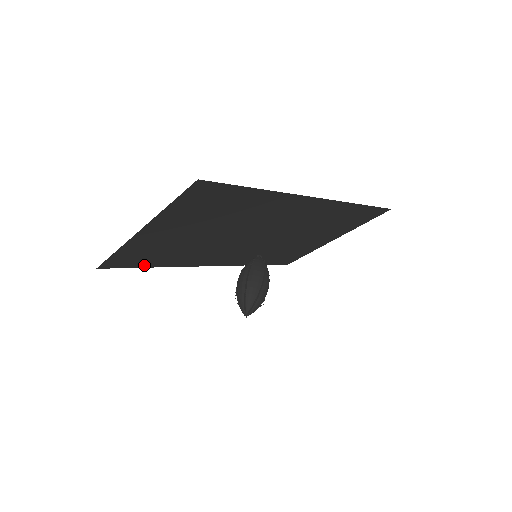
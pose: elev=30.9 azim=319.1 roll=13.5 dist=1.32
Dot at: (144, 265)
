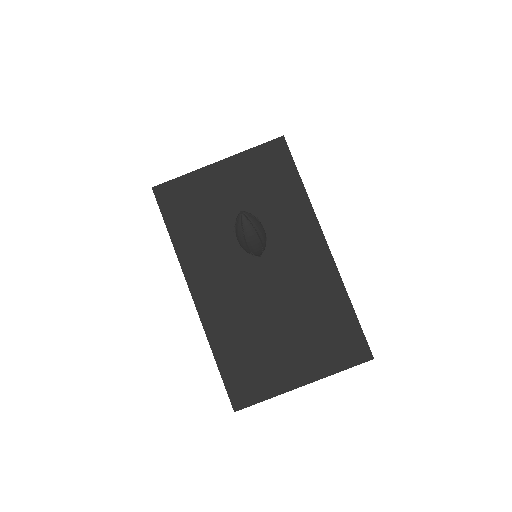
Dot at: (170, 223)
